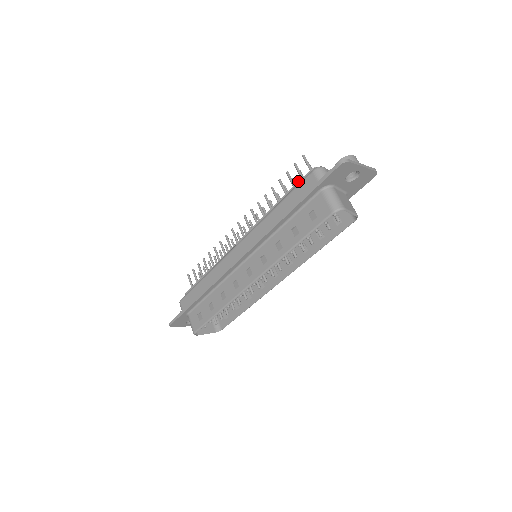
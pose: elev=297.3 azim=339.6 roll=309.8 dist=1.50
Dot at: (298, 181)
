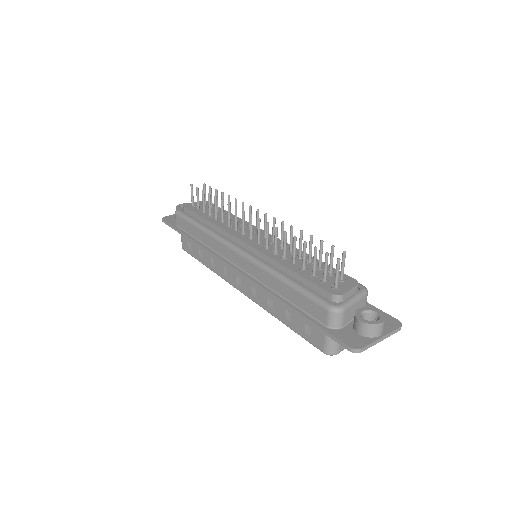
Dot at: (315, 284)
